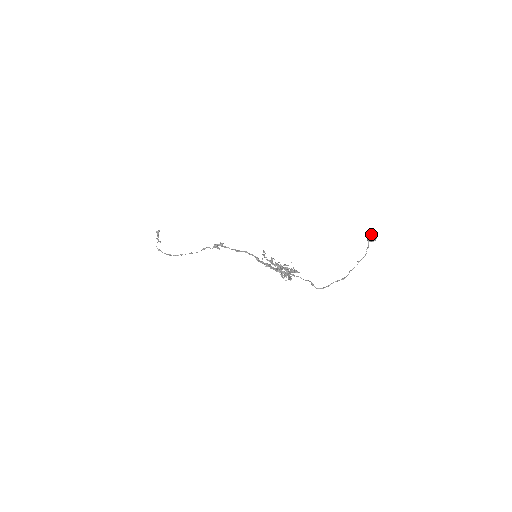
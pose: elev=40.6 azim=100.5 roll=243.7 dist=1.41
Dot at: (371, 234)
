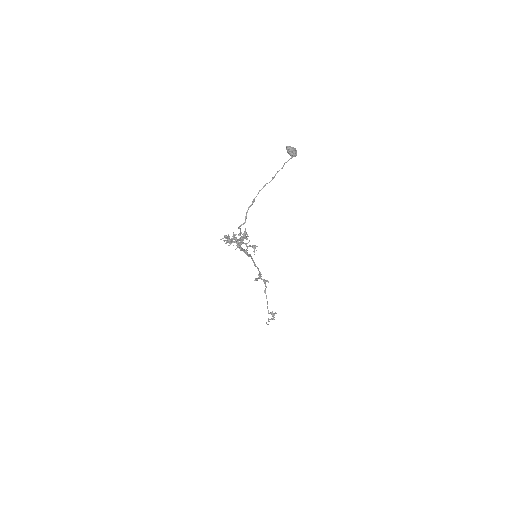
Dot at: occluded
